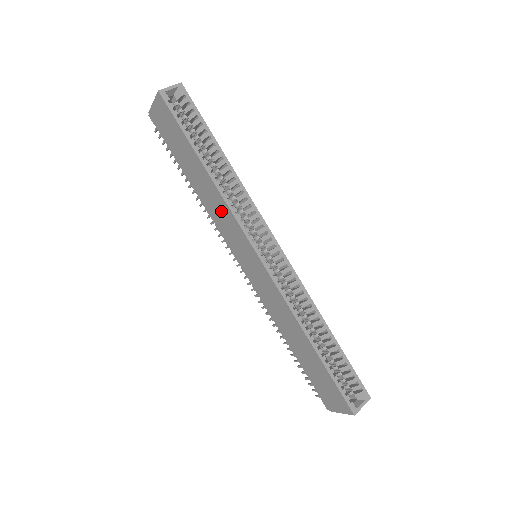
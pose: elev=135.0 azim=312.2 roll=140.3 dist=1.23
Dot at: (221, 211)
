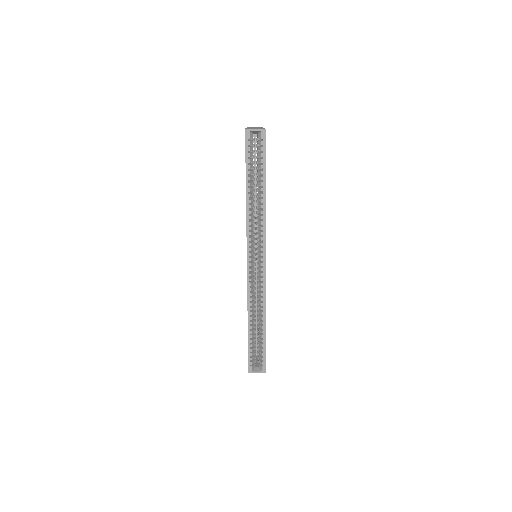
Dot at: occluded
